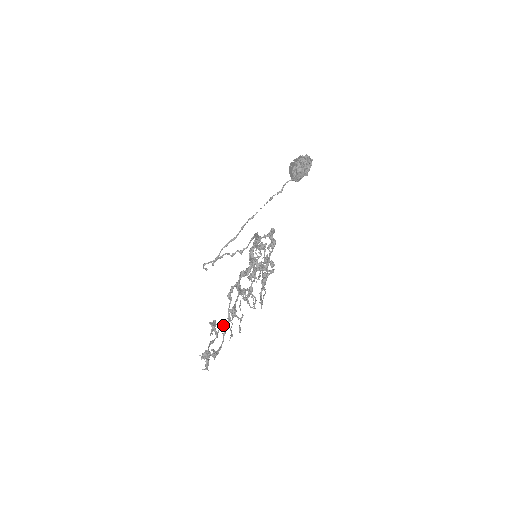
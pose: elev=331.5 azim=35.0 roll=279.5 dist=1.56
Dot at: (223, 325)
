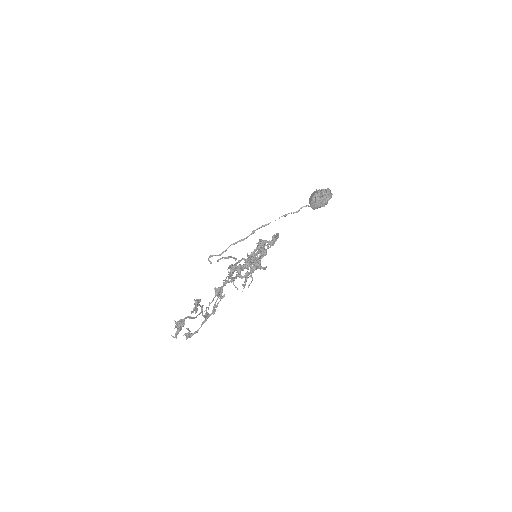
Dot at: (206, 312)
